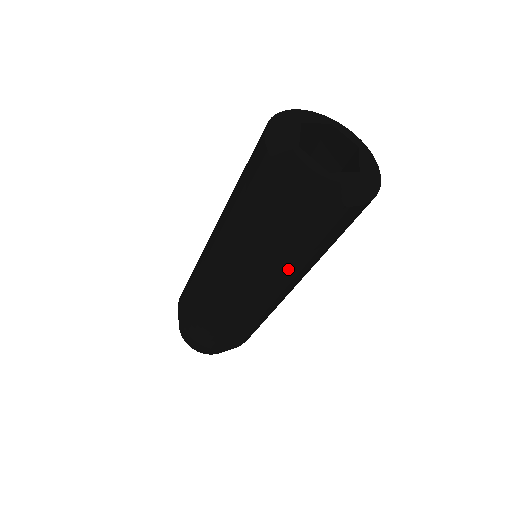
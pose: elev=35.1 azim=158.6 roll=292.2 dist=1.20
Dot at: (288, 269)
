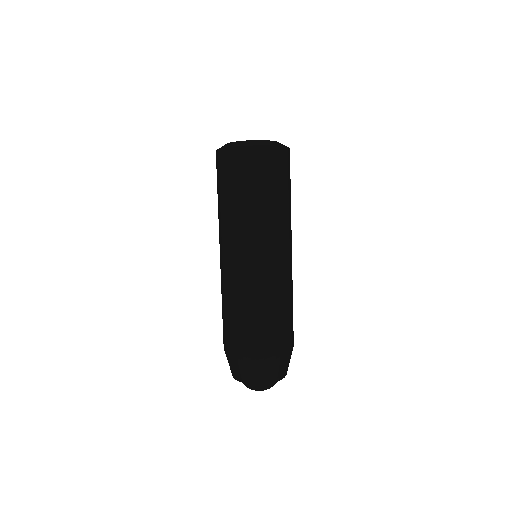
Dot at: (286, 215)
